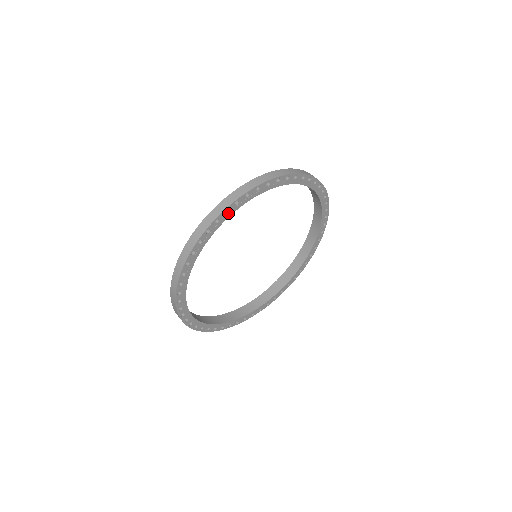
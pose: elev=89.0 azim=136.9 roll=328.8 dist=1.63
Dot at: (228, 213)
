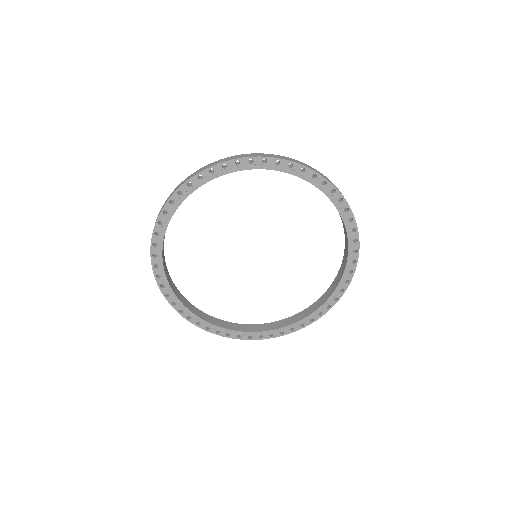
Dot at: (202, 179)
